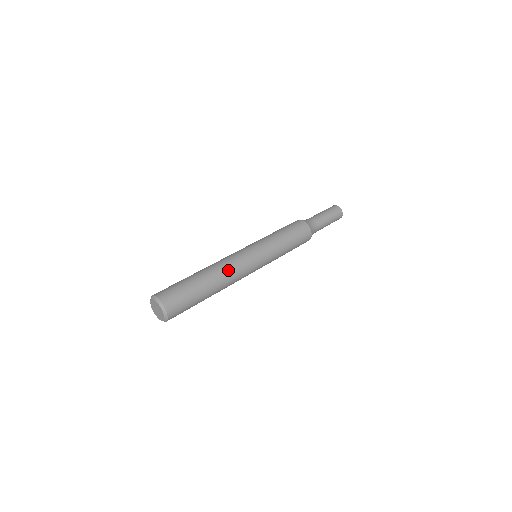
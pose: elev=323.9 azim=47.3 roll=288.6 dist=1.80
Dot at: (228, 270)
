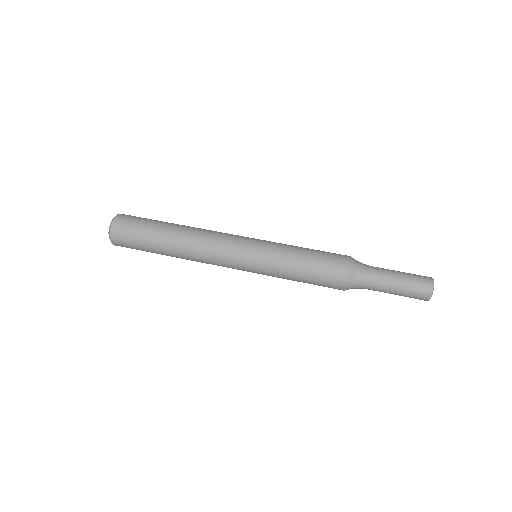
Dot at: (196, 256)
